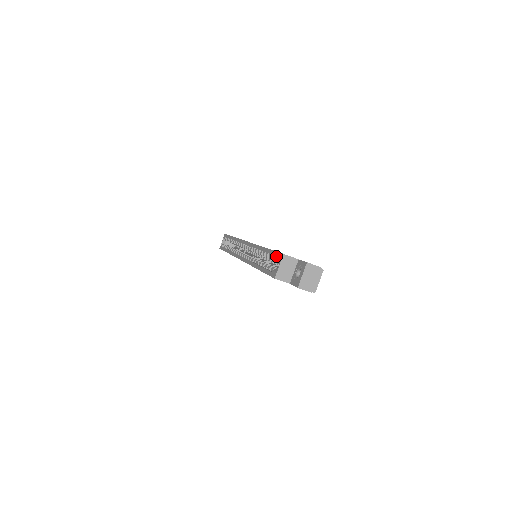
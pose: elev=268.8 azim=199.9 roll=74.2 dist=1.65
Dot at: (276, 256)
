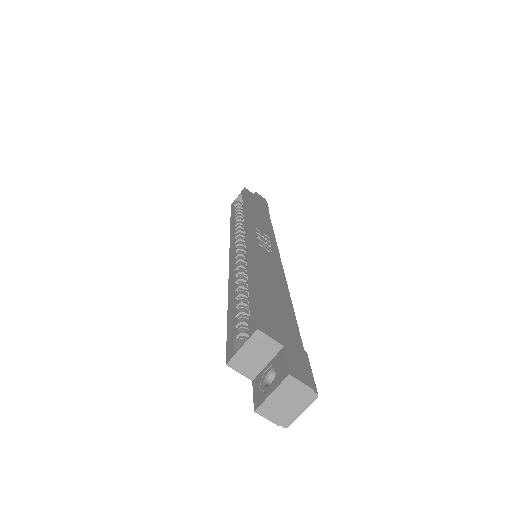
Dot at: (252, 313)
